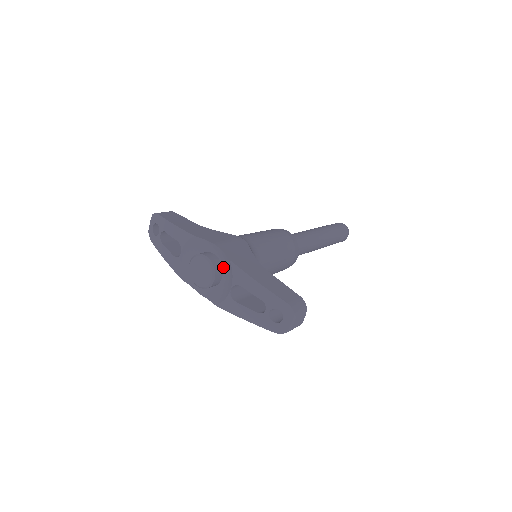
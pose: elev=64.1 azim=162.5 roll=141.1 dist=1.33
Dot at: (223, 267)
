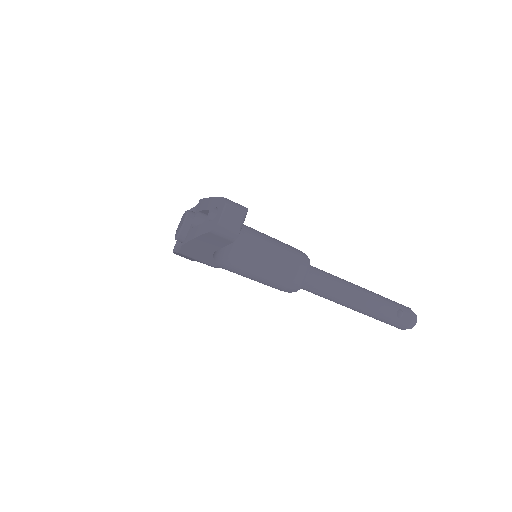
Dot at: occluded
